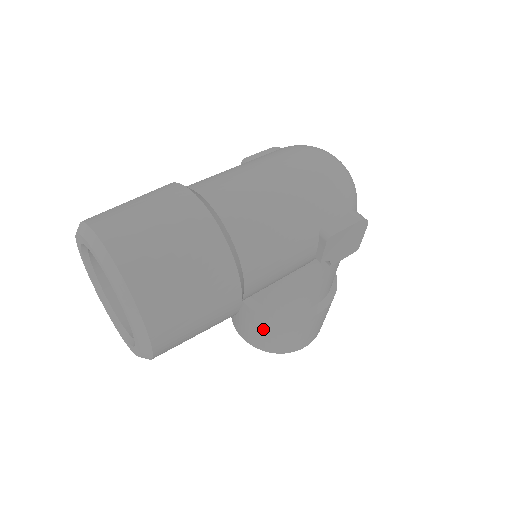
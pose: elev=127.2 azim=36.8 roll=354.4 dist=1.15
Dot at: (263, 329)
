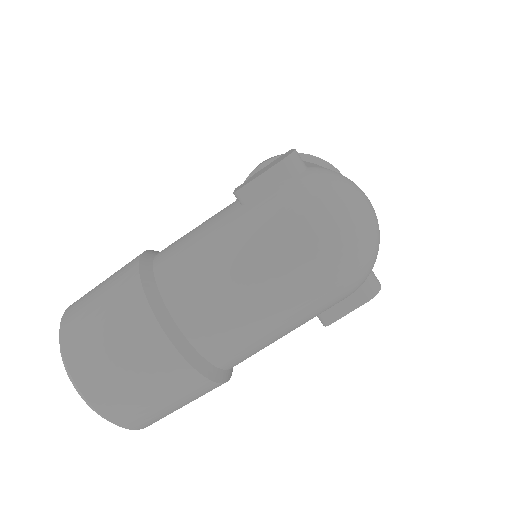
Dot at: occluded
